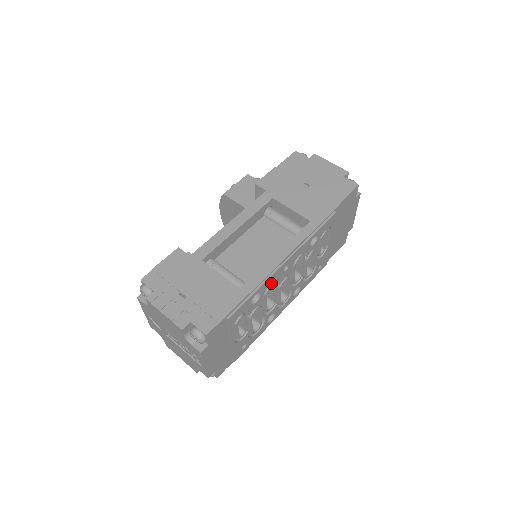
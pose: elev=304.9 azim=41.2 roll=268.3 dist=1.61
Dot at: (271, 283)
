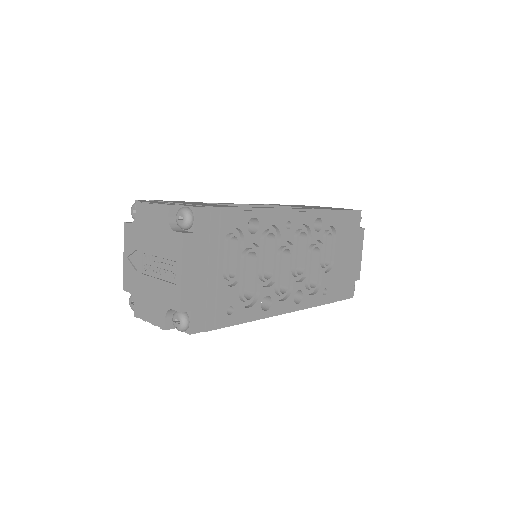
Dot at: (271, 230)
